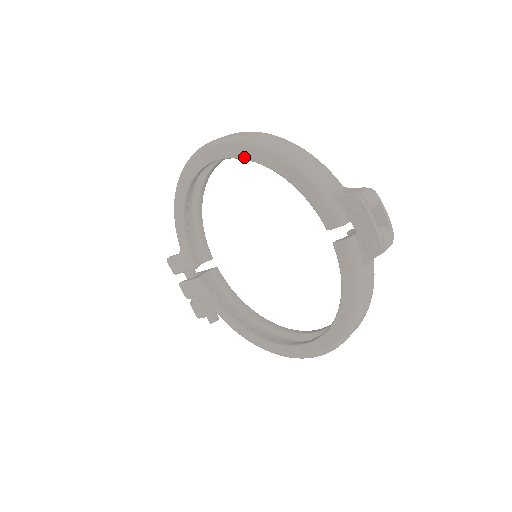
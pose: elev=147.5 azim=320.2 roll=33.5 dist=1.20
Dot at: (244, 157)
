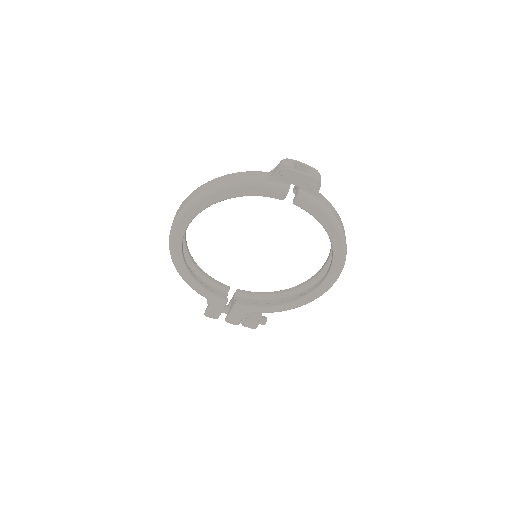
Dot at: (203, 208)
